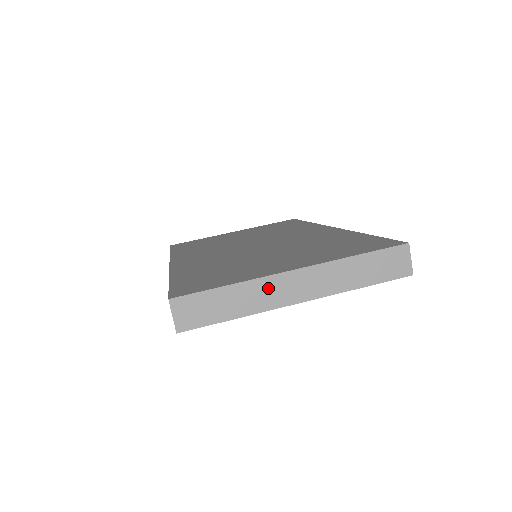
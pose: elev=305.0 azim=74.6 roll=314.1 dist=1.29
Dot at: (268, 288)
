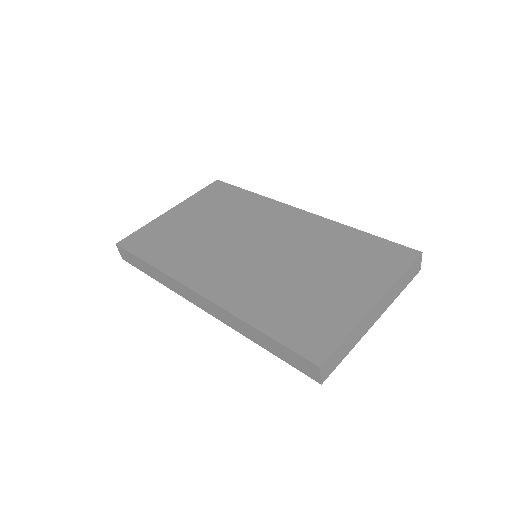
Dot at: (365, 323)
